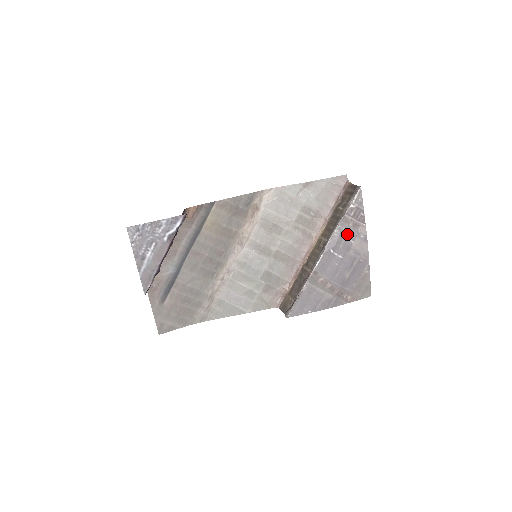
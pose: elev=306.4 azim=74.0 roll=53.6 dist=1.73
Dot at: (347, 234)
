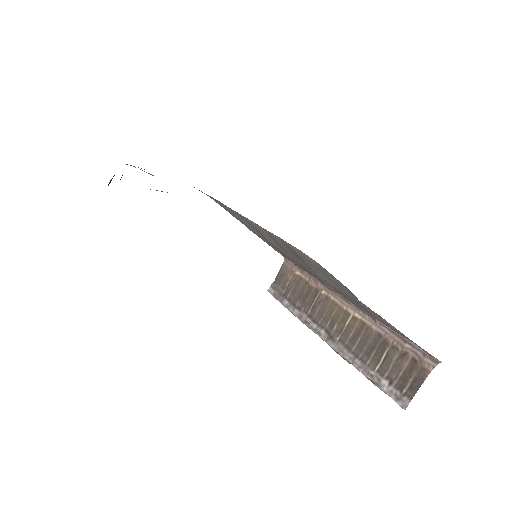
Dot at: occluded
